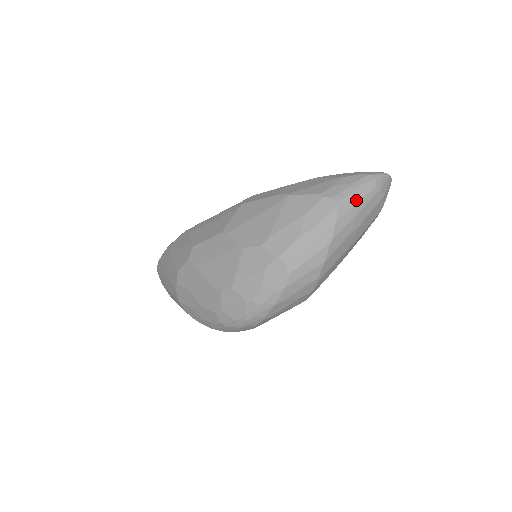
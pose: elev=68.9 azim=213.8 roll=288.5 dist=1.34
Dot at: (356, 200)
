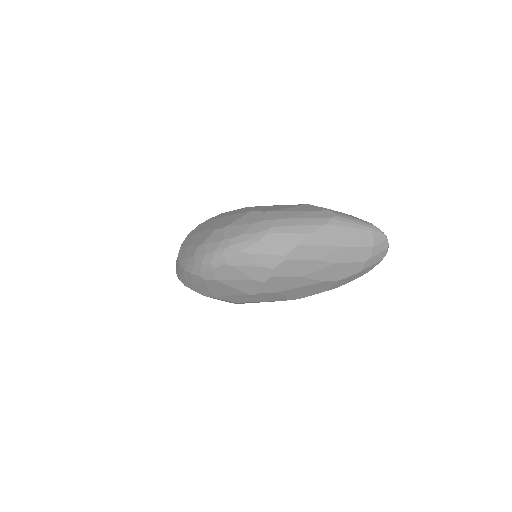
Dot at: (350, 225)
